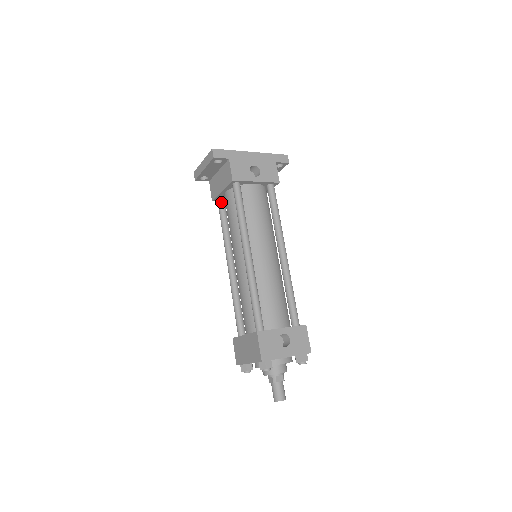
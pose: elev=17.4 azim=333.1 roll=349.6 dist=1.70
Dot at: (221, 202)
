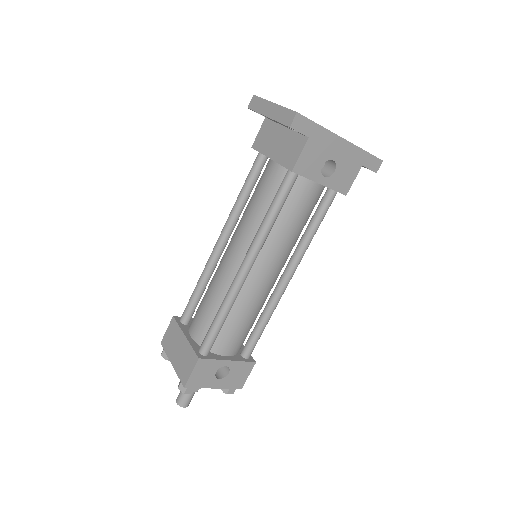
Dot at: (261, 161)
